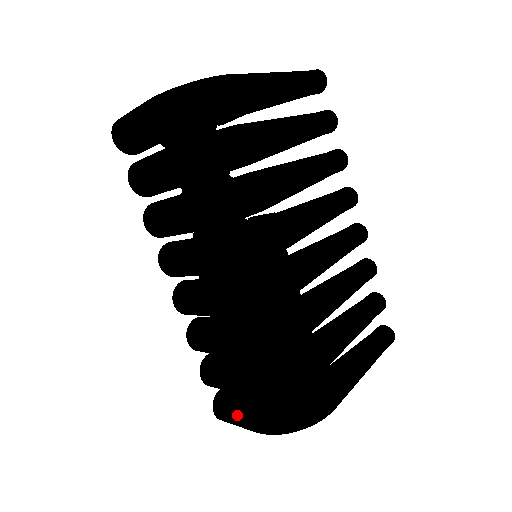
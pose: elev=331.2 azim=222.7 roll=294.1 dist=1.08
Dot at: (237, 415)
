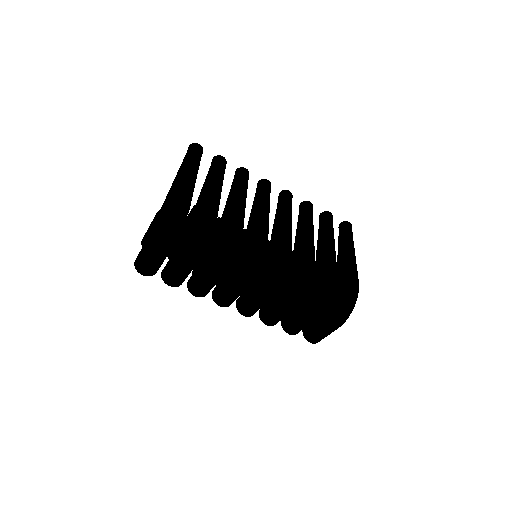
Dot at: (322, 331)
